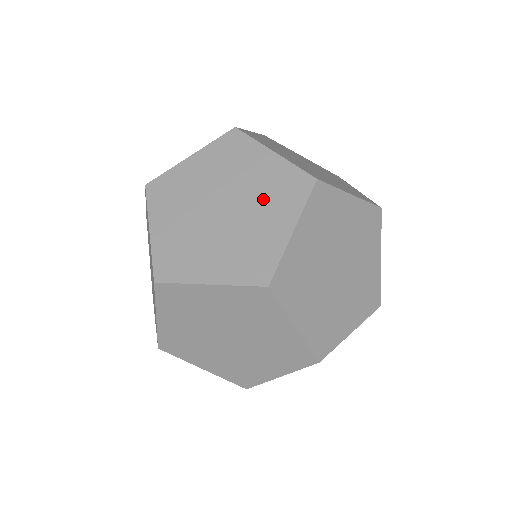
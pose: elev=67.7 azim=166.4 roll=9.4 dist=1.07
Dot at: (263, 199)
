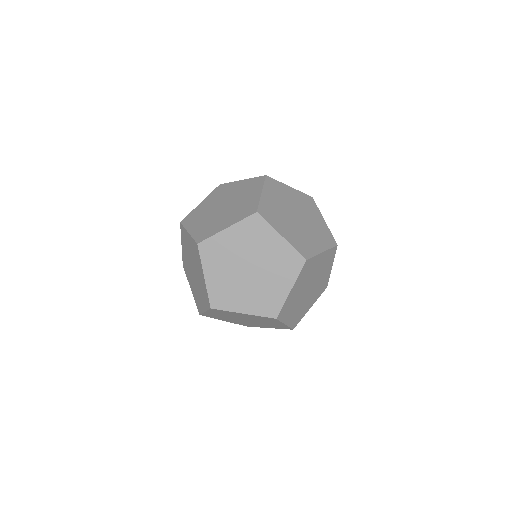
Dot at: (315, 231)
